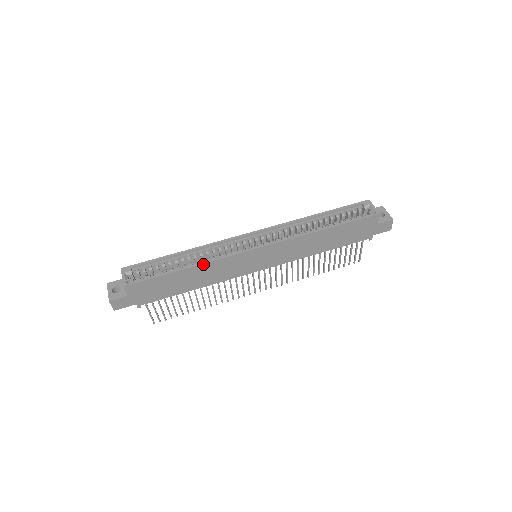
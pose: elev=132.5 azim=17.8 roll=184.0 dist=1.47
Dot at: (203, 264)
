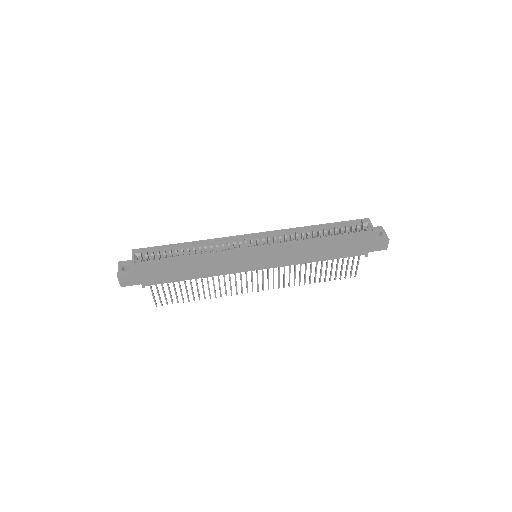
Dot at: (205, 255)
